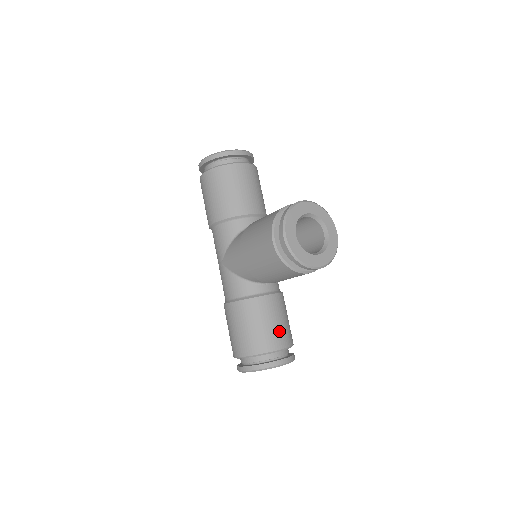
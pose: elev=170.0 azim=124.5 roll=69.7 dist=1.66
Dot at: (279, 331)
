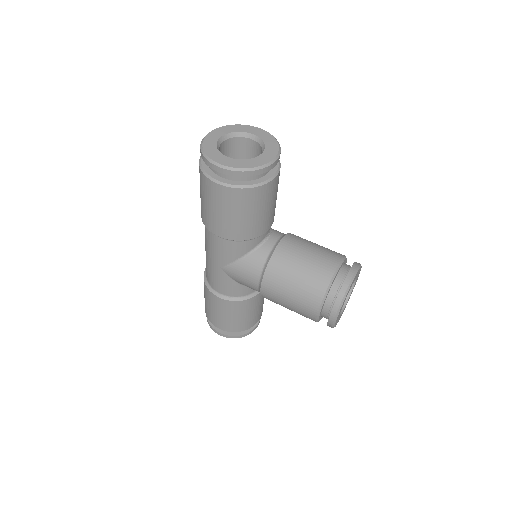
Dot at: (261, 309)
